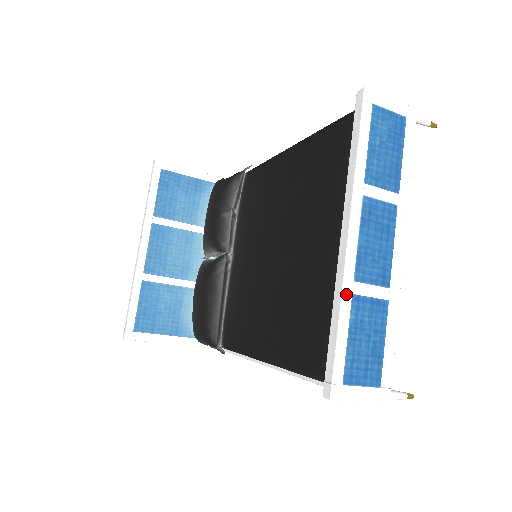
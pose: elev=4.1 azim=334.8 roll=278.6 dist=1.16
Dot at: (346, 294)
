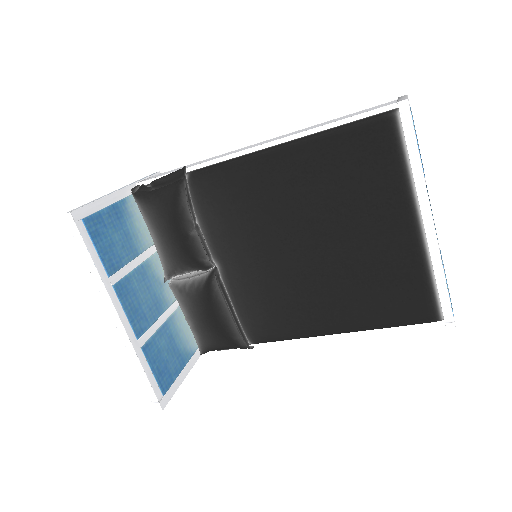
Dot at: (442, 264)
